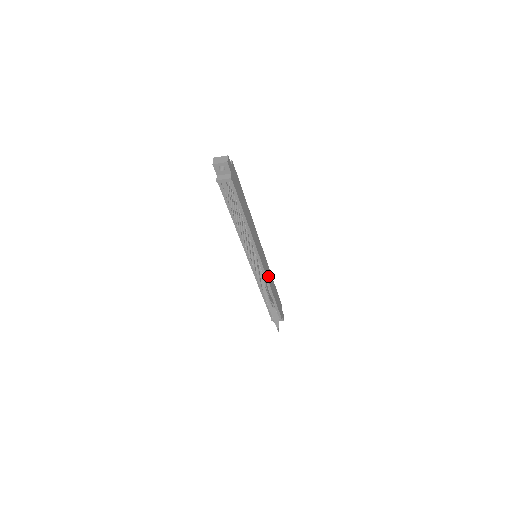
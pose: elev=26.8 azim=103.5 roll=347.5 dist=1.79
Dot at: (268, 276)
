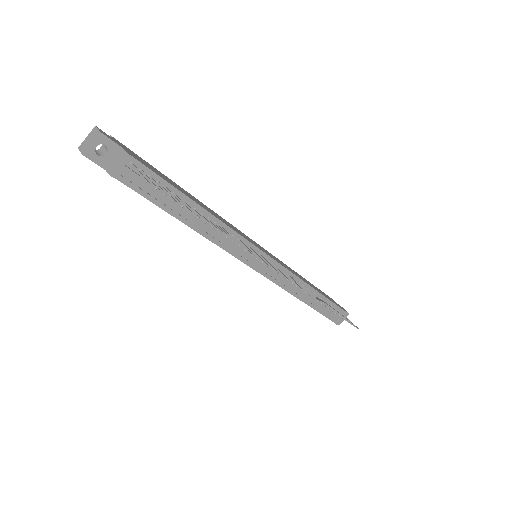
Dot at: (291, 271)
